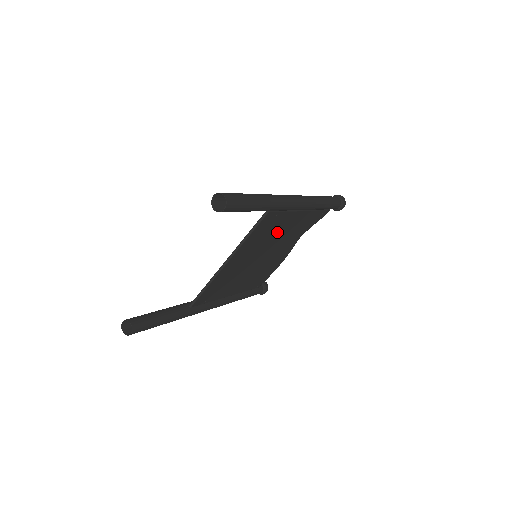
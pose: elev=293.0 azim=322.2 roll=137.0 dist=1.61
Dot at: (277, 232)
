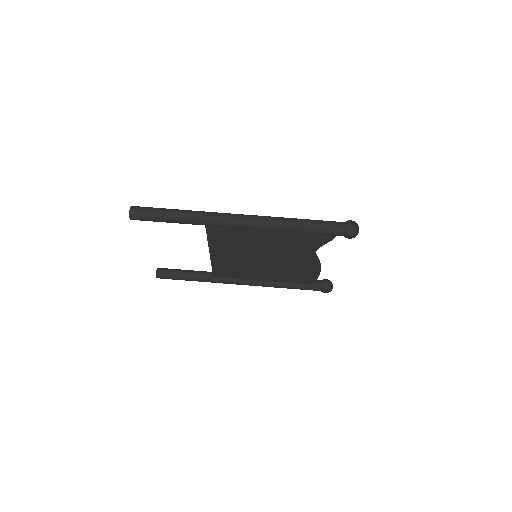
Dot at: (254, 242)
